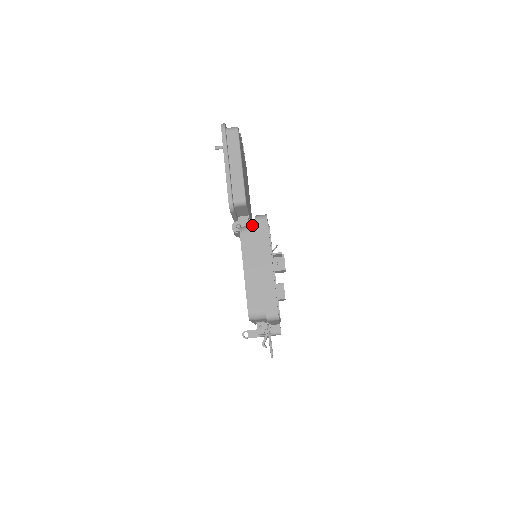
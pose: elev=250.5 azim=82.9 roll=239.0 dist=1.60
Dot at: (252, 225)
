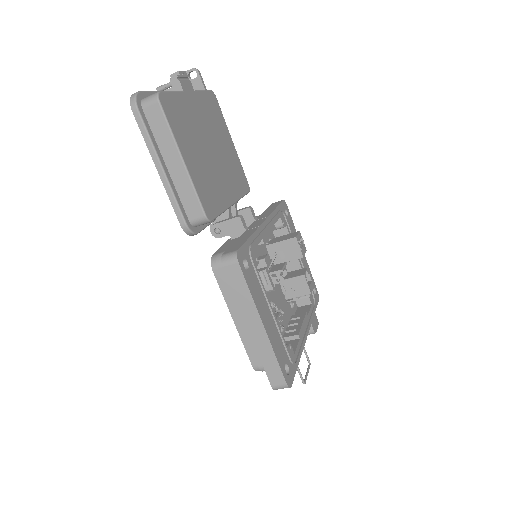
Dot at: occluded
